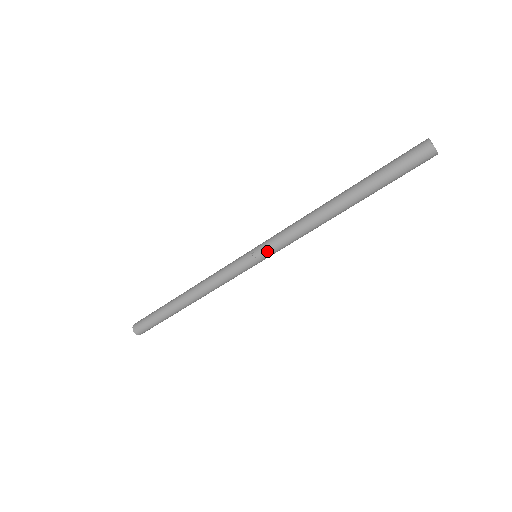
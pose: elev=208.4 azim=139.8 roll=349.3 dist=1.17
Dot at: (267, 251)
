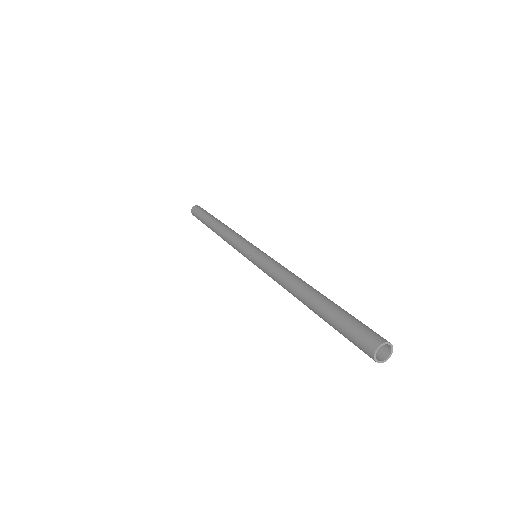
Dot at: (257, 266)
